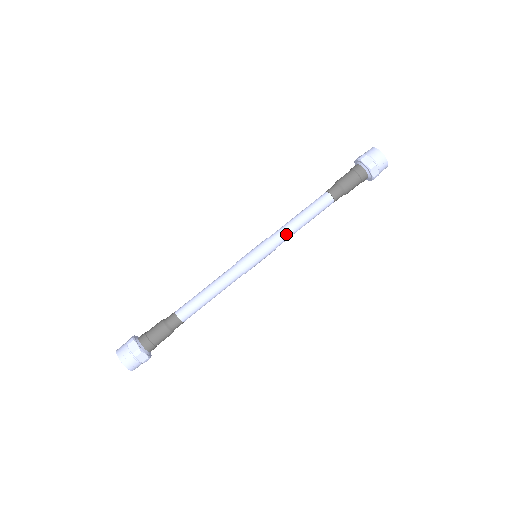
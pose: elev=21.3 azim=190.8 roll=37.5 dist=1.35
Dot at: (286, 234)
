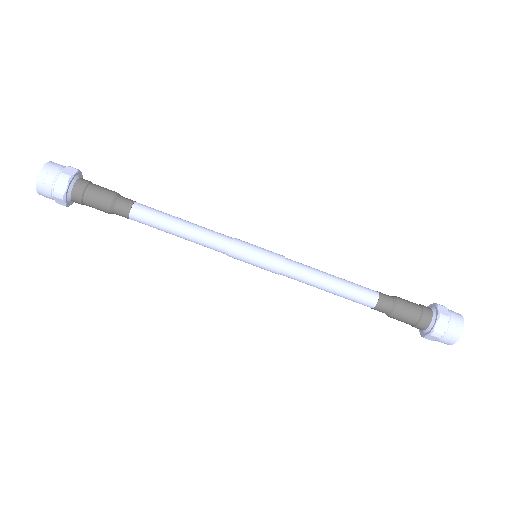
Dot at: (300, 279)
